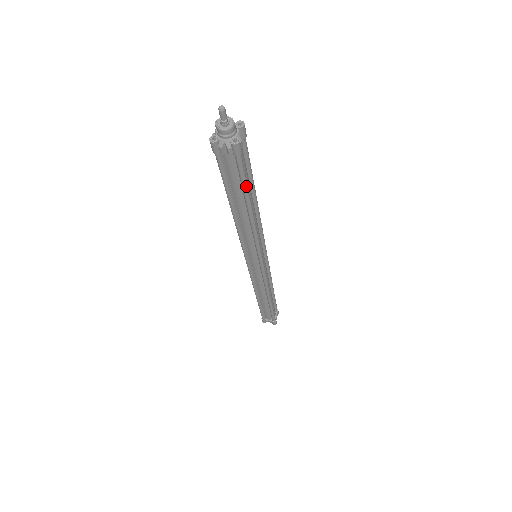
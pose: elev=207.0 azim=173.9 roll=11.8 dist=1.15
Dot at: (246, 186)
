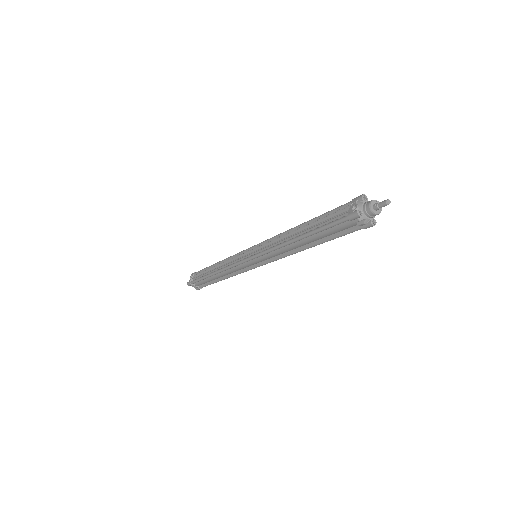
Dot at: occluded
